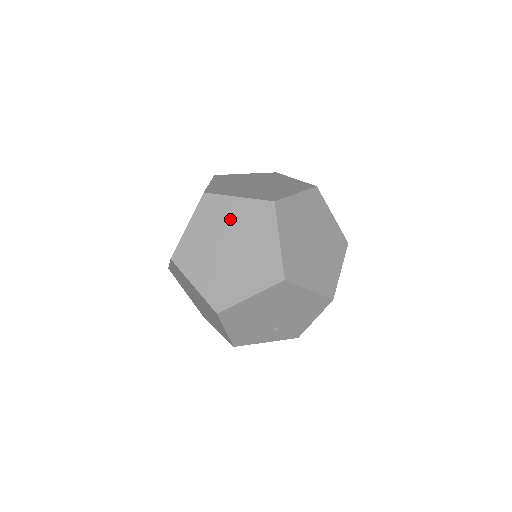
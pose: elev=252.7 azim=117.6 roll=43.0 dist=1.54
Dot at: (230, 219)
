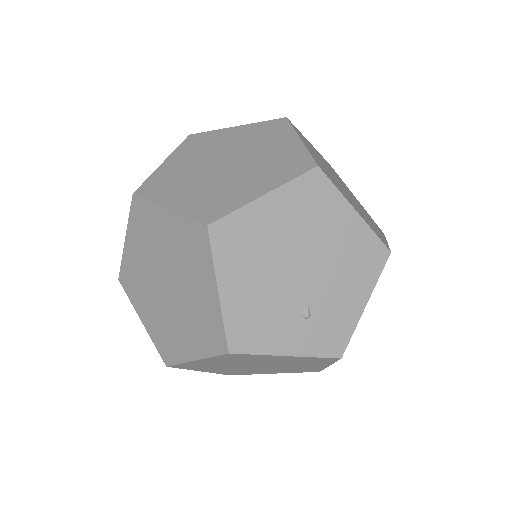
Dot at: (226, 142)
